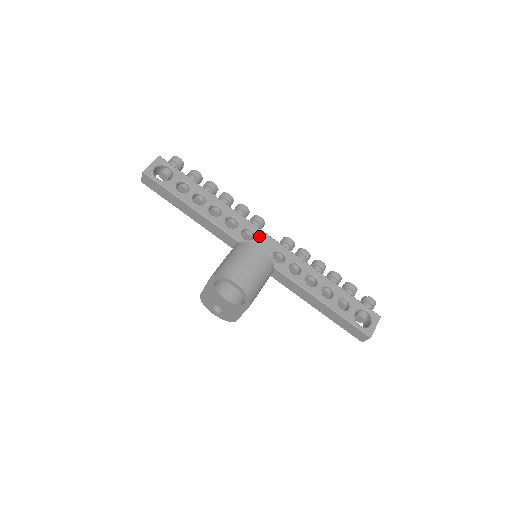
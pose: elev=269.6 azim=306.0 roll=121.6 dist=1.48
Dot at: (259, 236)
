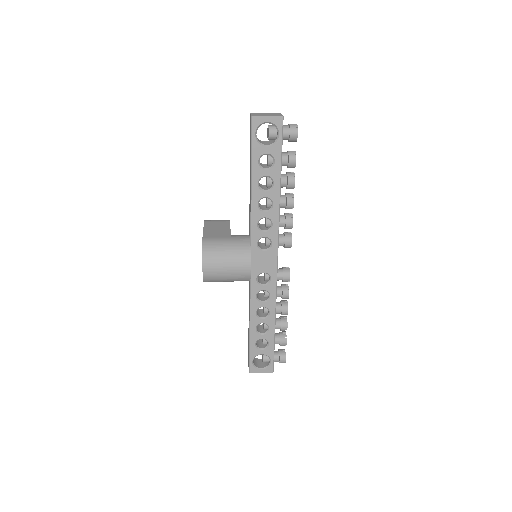
Dot at: (270, 253)
